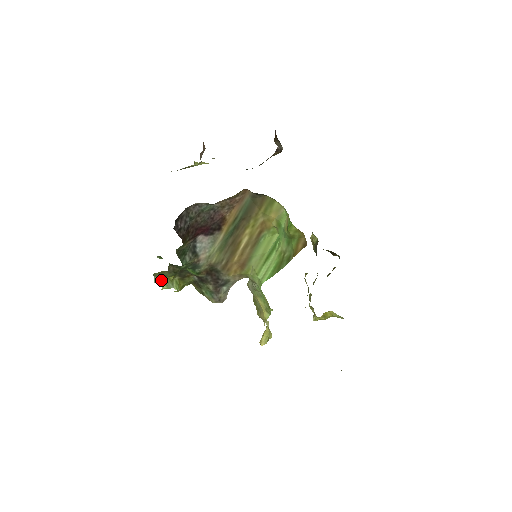
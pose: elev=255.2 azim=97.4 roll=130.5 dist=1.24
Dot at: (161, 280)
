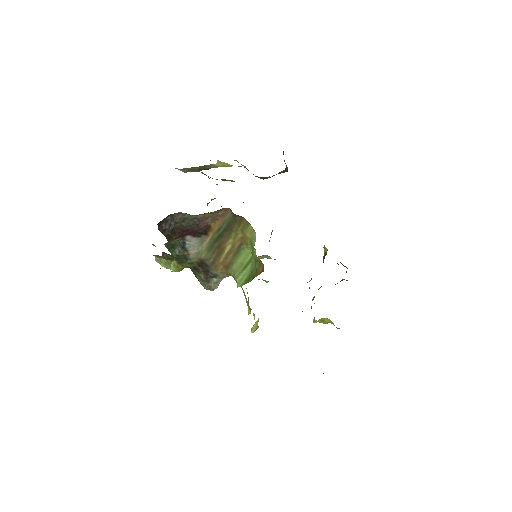
Dot at: (161, 260)
